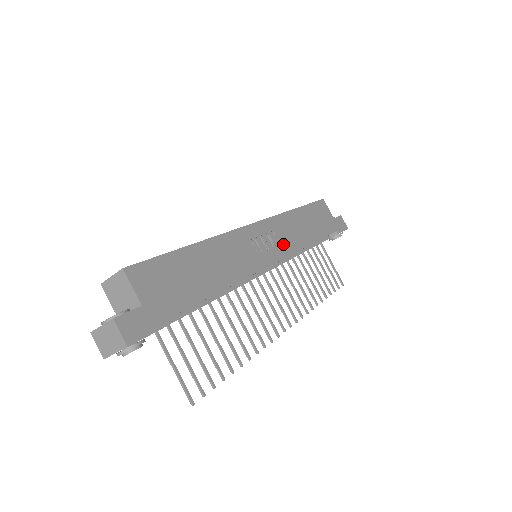
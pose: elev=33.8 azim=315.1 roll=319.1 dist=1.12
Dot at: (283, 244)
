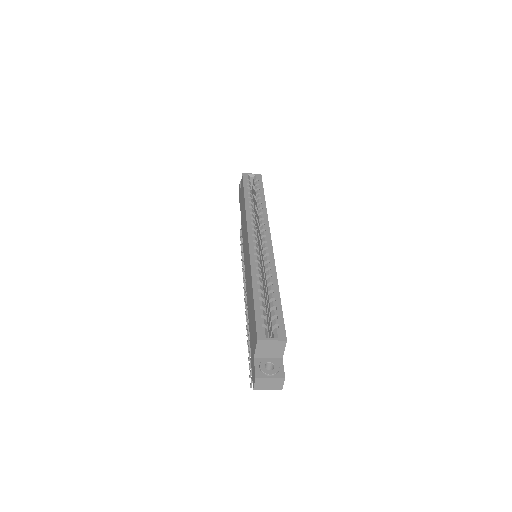
Dot at: occluded
